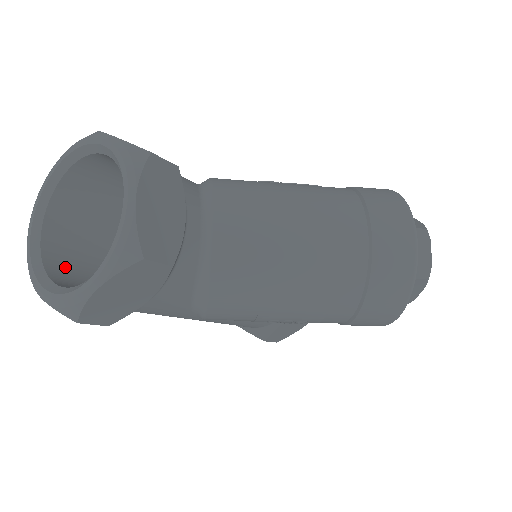
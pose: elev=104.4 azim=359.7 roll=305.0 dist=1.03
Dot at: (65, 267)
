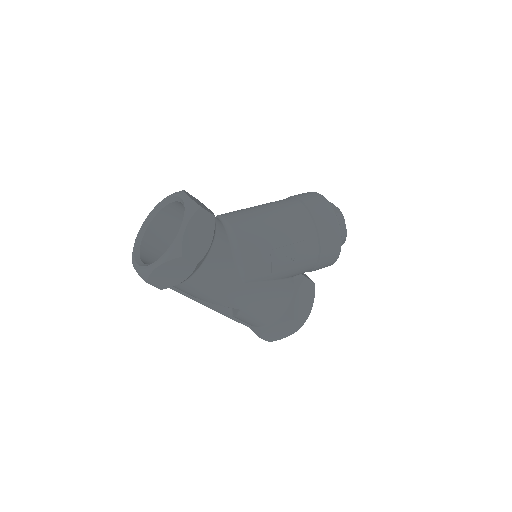
Dot at: occluded
